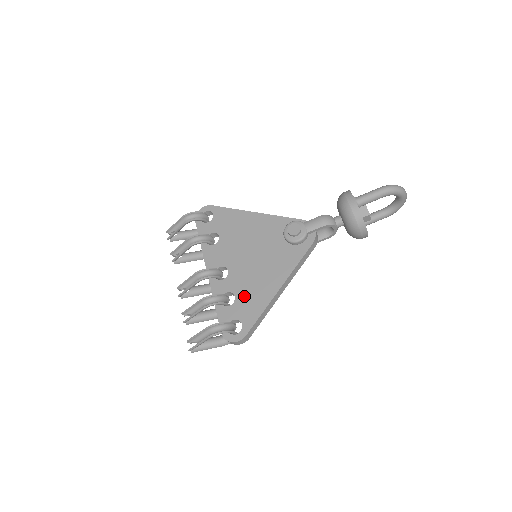
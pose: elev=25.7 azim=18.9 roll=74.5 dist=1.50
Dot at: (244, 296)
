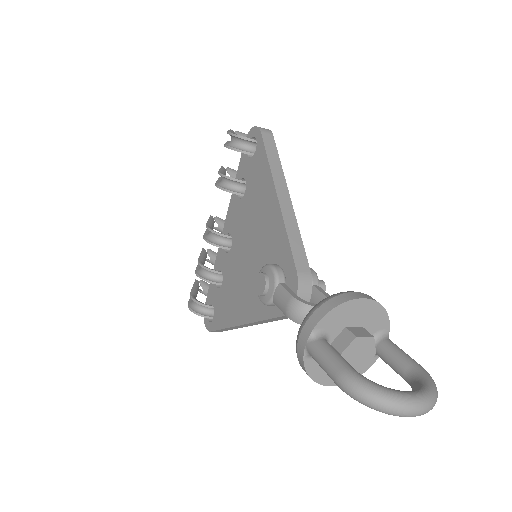
Dot at: (225, 293)
